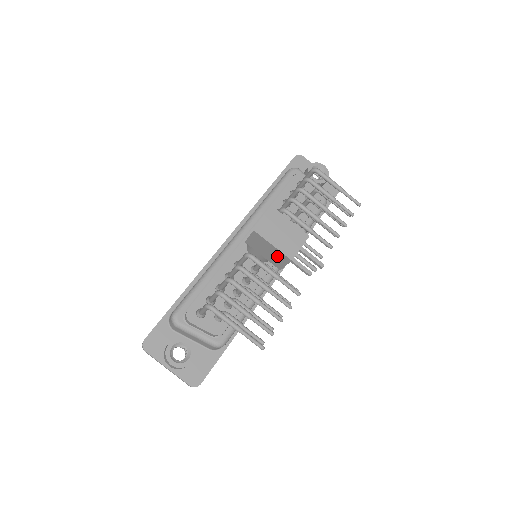
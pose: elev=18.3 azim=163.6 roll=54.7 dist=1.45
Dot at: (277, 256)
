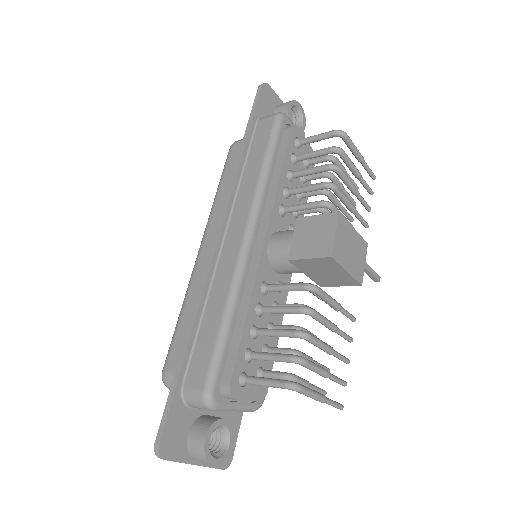
Dot at: (338, 279)
